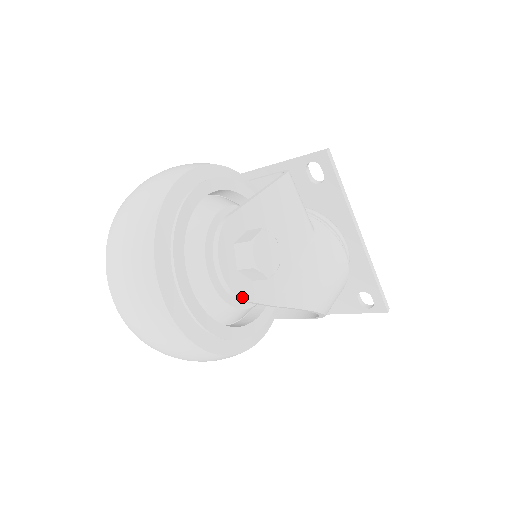
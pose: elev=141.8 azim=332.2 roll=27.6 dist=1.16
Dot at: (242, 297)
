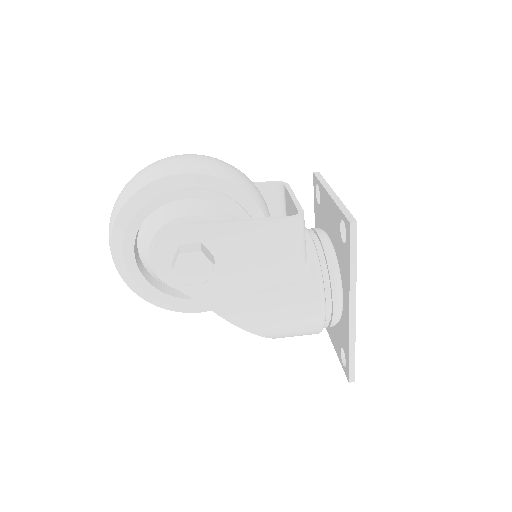
Dot at: (167, 281)
